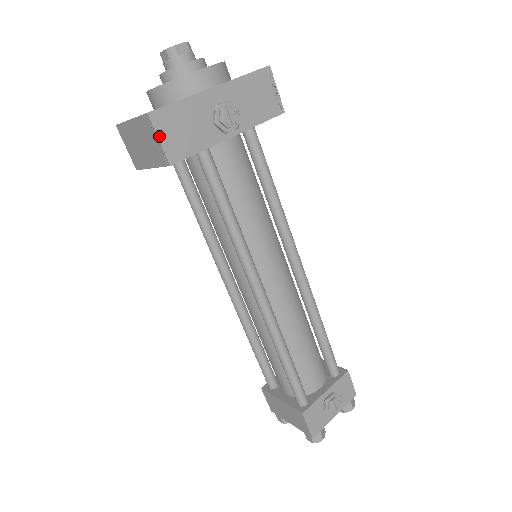
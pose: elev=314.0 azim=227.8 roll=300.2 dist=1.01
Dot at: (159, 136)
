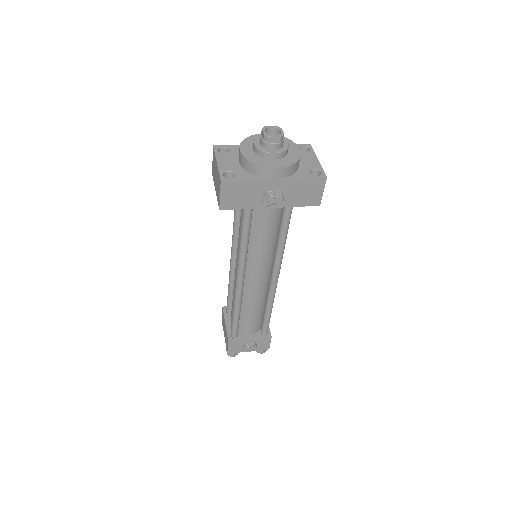
Dot at: (221, 194)
